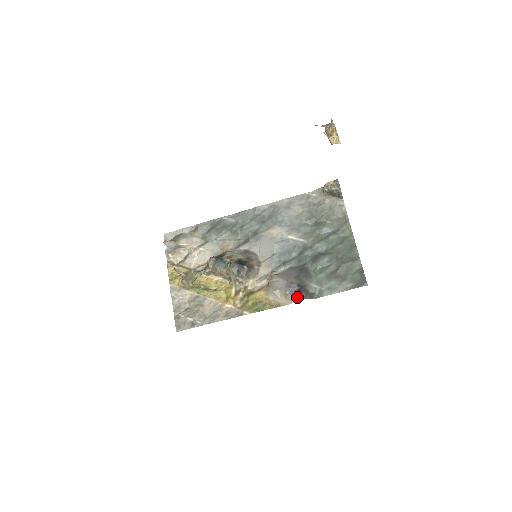
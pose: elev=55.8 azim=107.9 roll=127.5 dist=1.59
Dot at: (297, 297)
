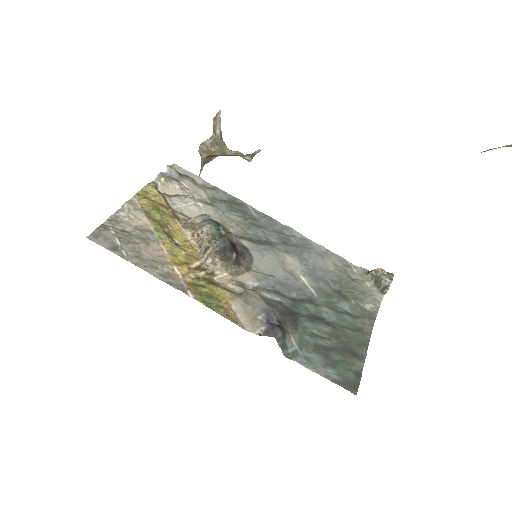
Dot at: (268, 330)
